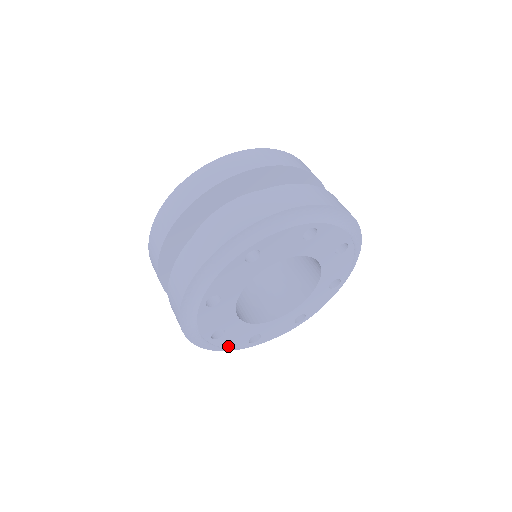
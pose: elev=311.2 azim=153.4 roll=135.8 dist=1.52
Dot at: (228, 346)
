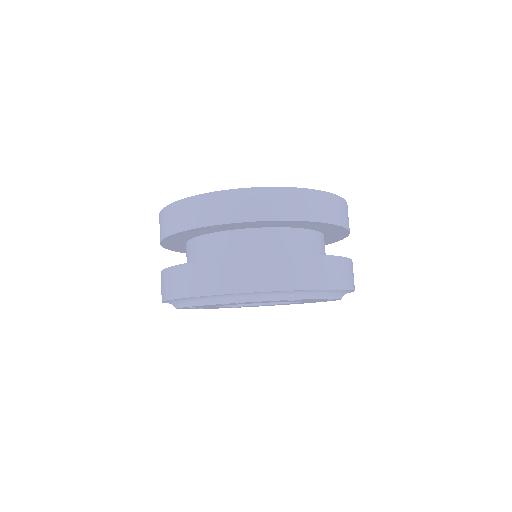
Dot at: (257, 306)
